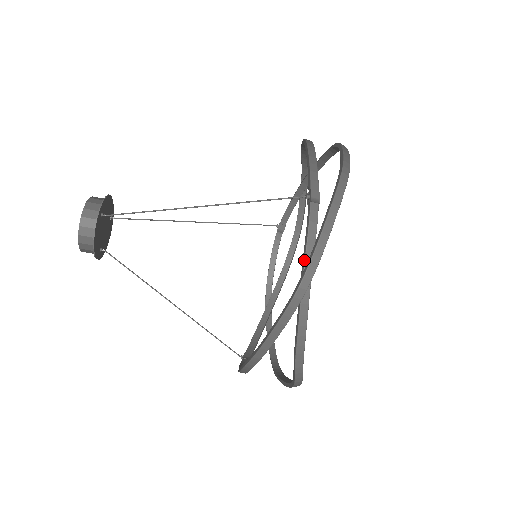
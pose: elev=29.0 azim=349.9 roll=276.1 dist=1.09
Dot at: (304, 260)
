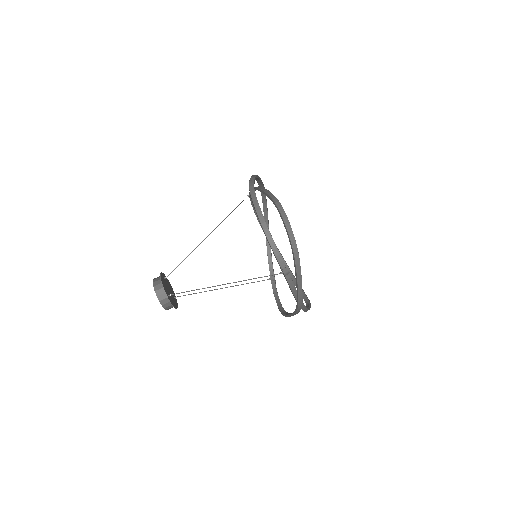
Dot at: (294, 297)
